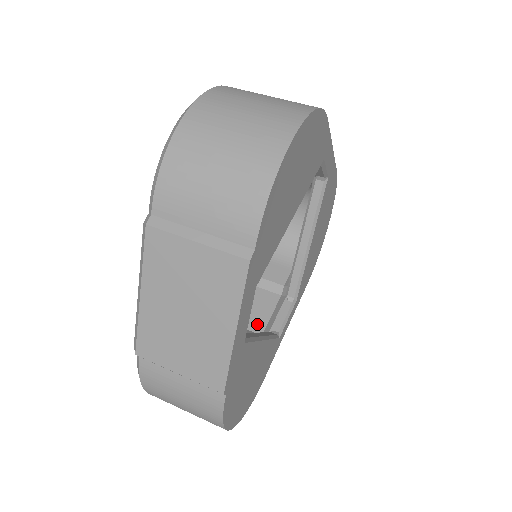
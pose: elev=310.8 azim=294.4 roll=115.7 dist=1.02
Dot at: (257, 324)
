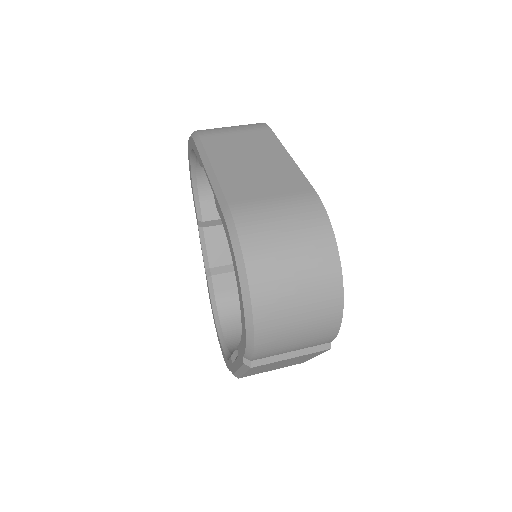
Dot at: occluded
